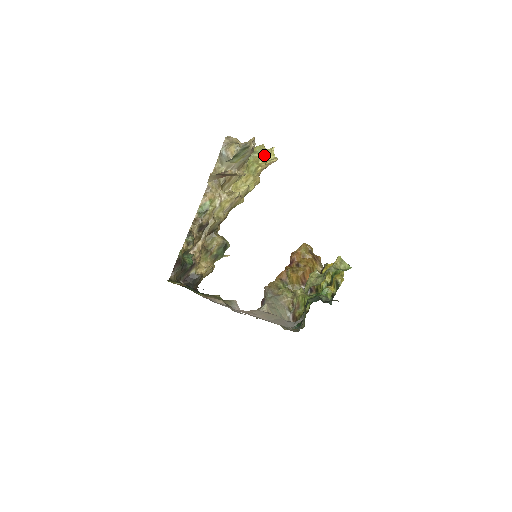
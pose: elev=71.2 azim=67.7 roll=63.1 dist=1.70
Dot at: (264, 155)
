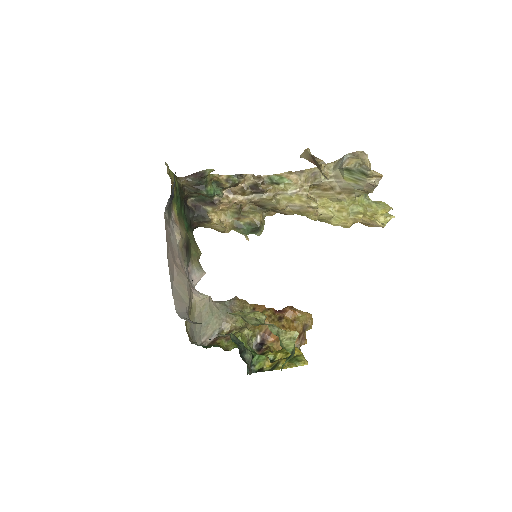
Dot at: (379, 212)
